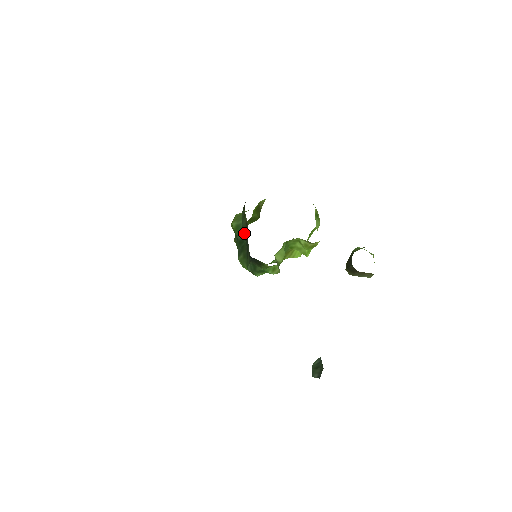
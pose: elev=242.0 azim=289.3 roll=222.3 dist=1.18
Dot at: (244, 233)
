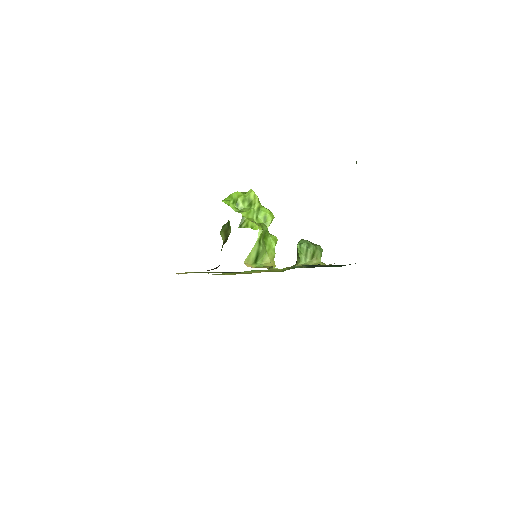
Dot at: occluded
